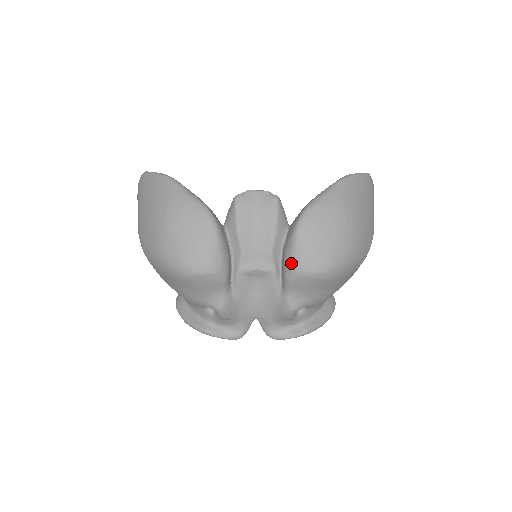
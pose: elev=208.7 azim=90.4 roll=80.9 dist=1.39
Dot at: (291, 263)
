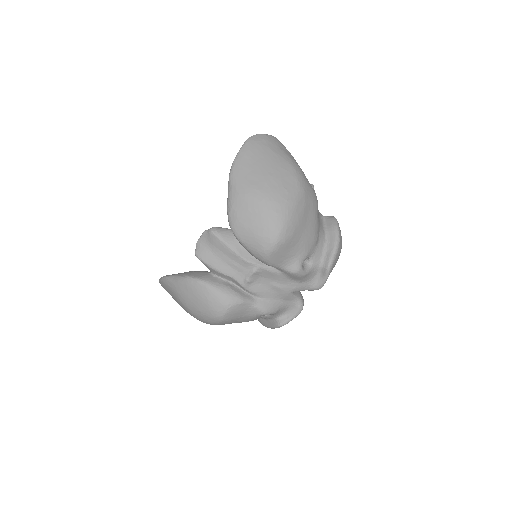
Dot at: (256, 257)
